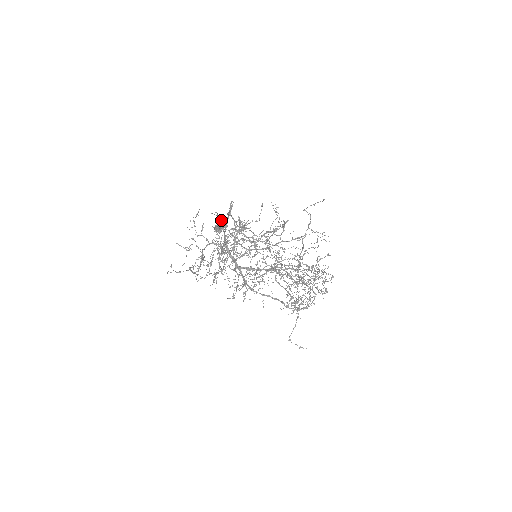
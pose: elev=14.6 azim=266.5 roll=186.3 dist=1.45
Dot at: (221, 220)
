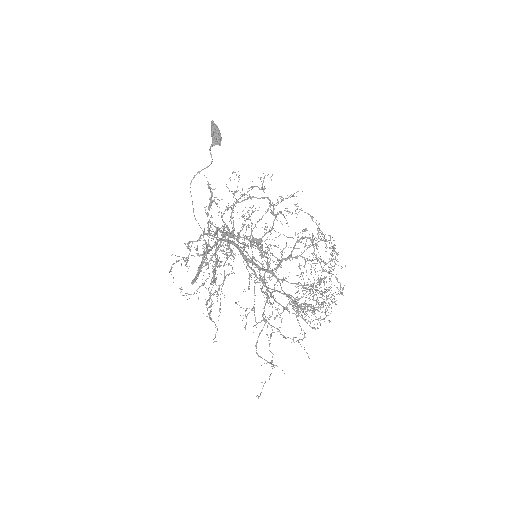
Dot at: (208, 166)
